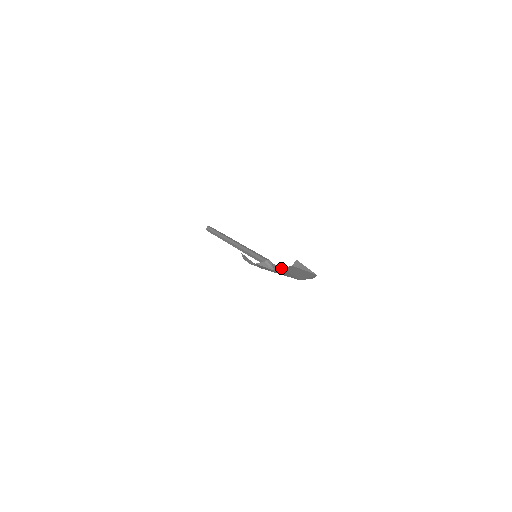
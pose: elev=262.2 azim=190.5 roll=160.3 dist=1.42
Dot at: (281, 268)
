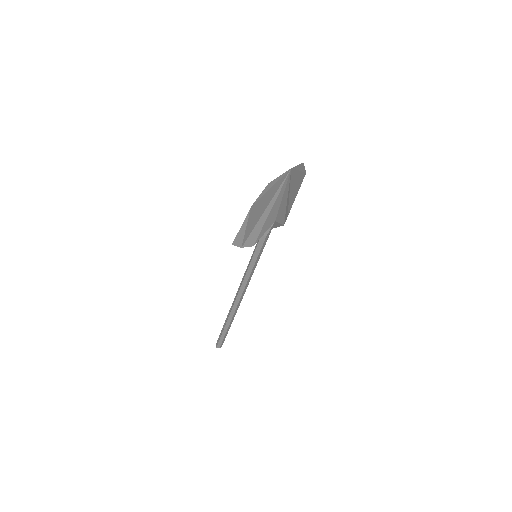
Dot at: occluded
